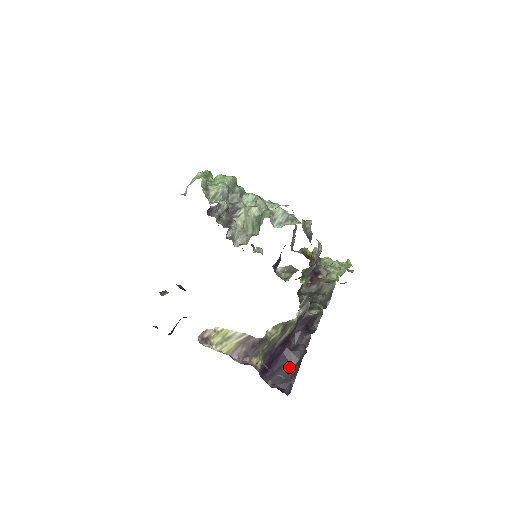
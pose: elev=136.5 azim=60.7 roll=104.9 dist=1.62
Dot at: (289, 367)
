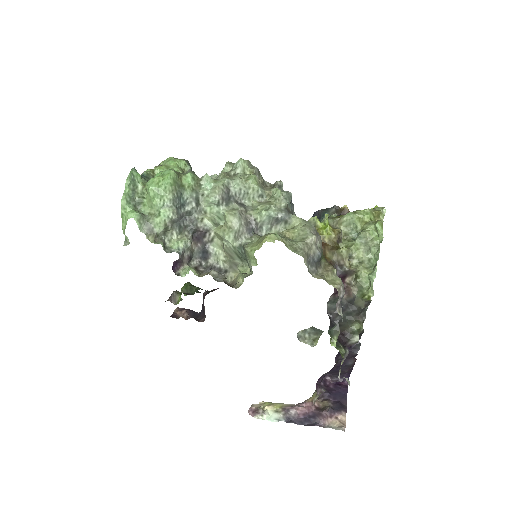
Dot at: (343, 372)
